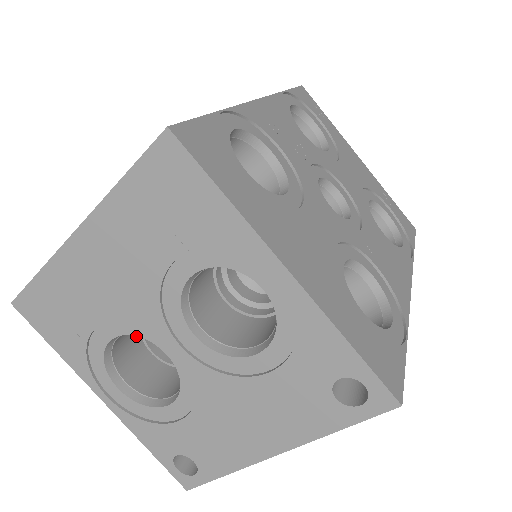
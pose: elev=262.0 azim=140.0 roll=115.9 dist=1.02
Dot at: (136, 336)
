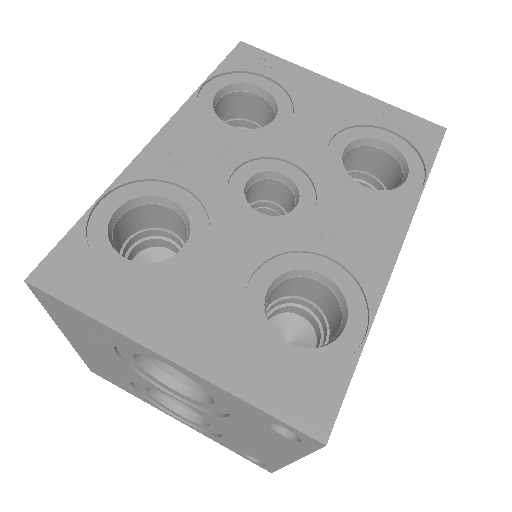
Dot at: occluded
